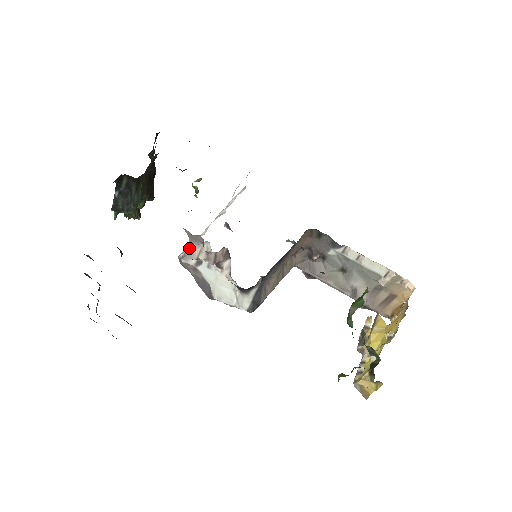
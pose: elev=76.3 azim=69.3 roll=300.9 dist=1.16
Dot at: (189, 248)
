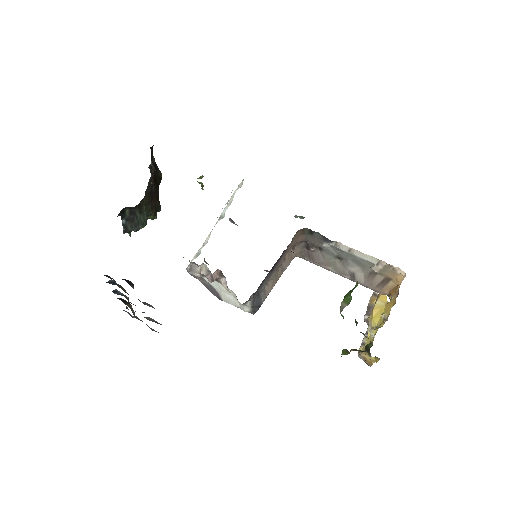
Dot at: (191, 266)
